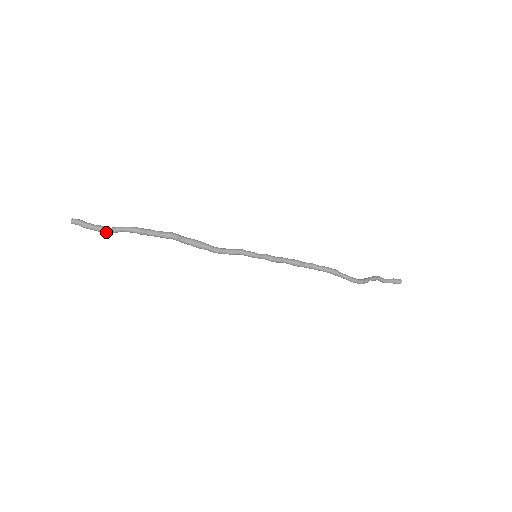
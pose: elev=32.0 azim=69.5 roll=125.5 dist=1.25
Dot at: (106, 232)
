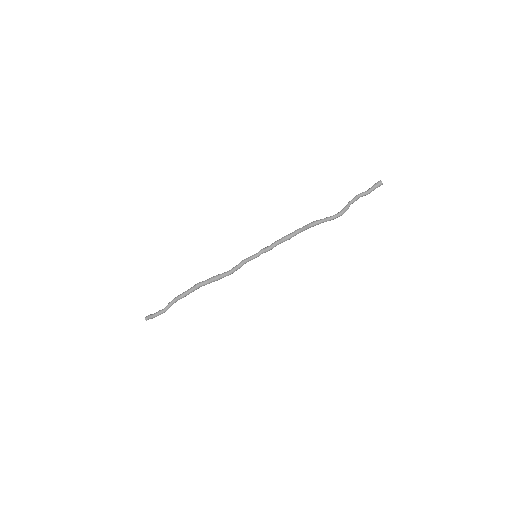
Dot at: (164, 312)
